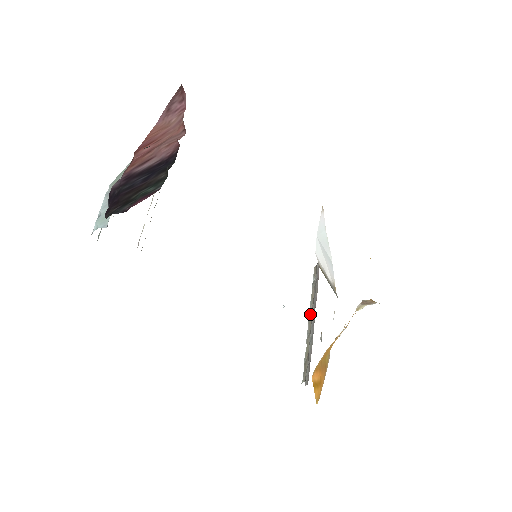
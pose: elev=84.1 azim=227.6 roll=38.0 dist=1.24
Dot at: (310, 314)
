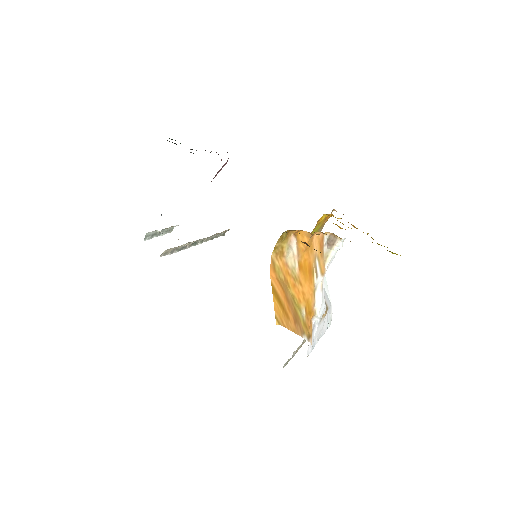
Dot at: occluded
